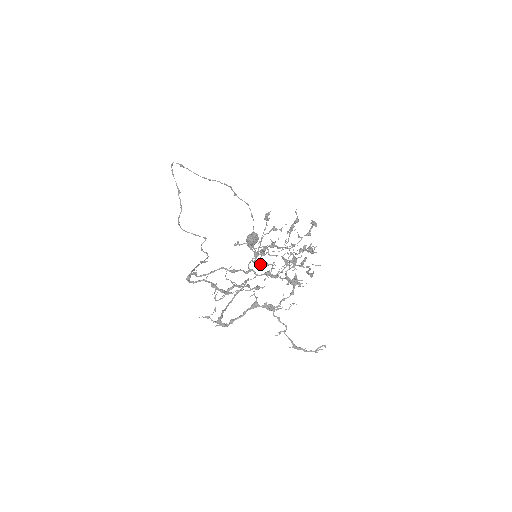
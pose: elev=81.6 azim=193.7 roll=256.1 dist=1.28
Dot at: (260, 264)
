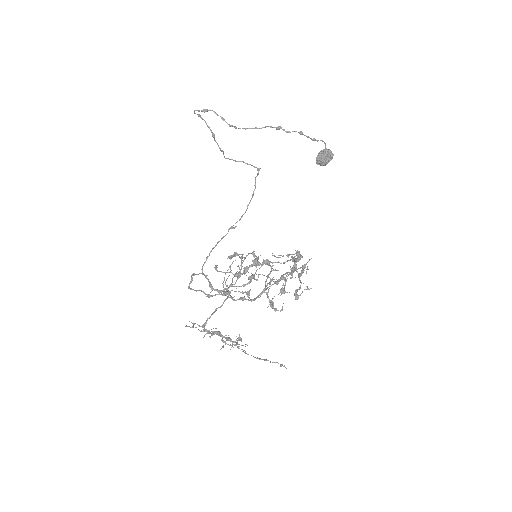
Dot at: occluded
